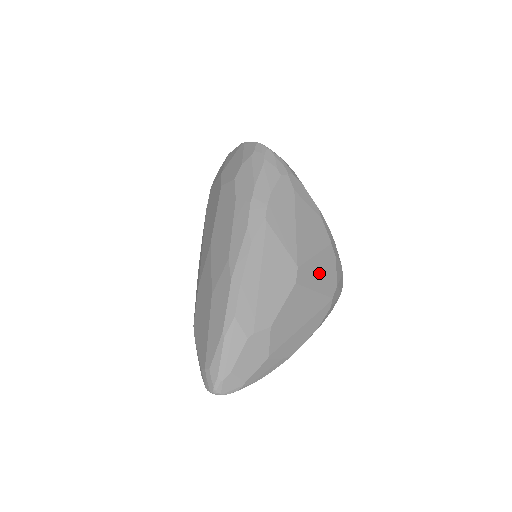
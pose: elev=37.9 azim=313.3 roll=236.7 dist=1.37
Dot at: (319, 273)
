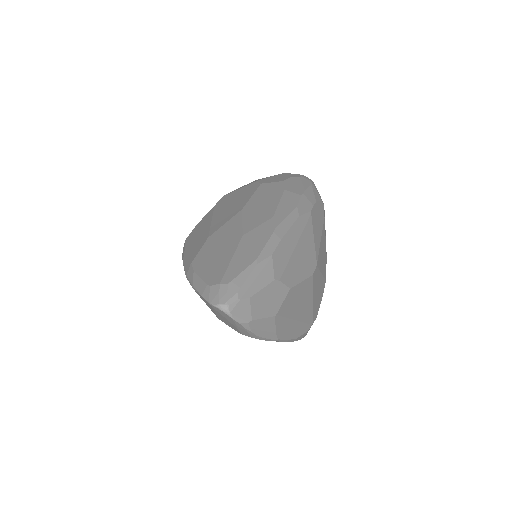
Dot at: (317, 290)
